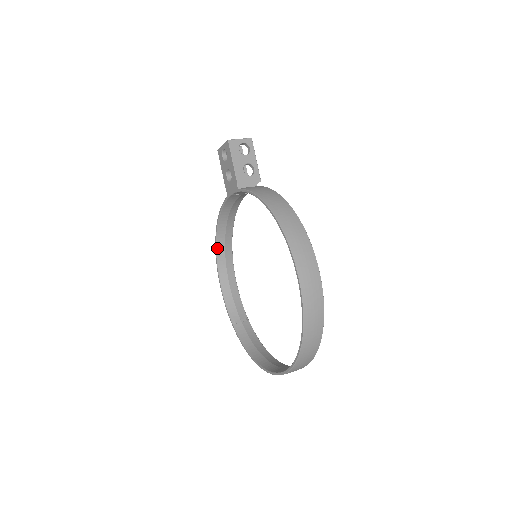
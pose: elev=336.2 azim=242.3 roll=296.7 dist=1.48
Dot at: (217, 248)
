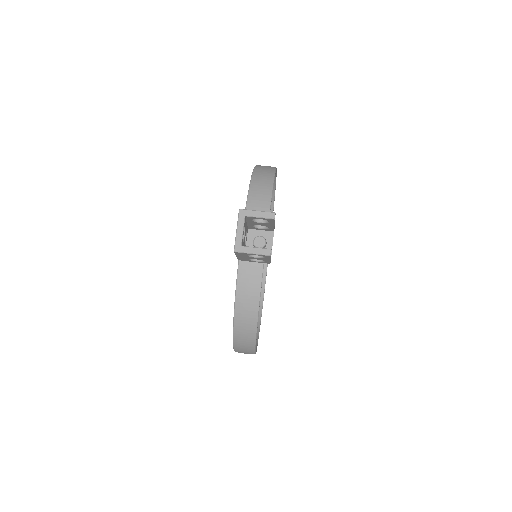
Dot at: occluded
